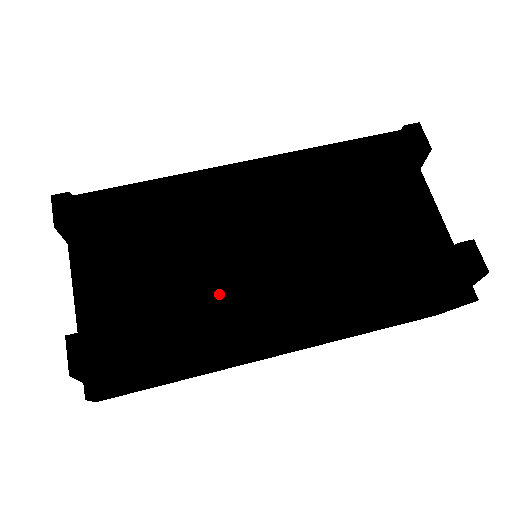
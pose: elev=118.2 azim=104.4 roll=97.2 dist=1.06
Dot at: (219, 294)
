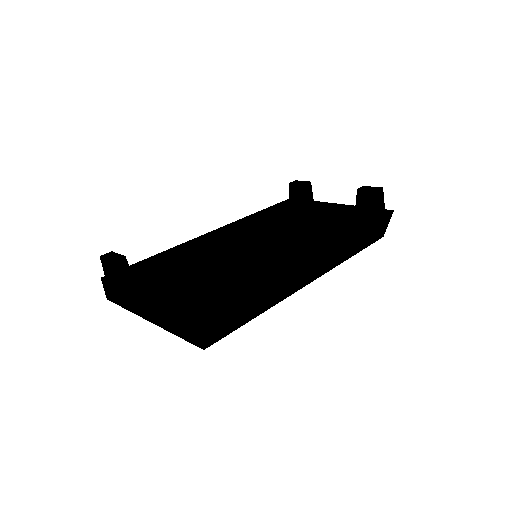
Dot at: occluded
